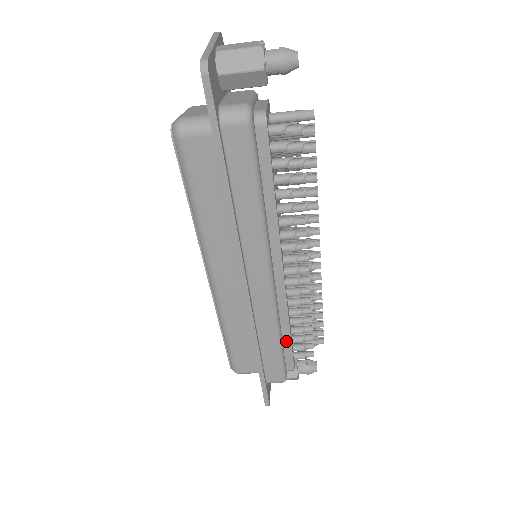
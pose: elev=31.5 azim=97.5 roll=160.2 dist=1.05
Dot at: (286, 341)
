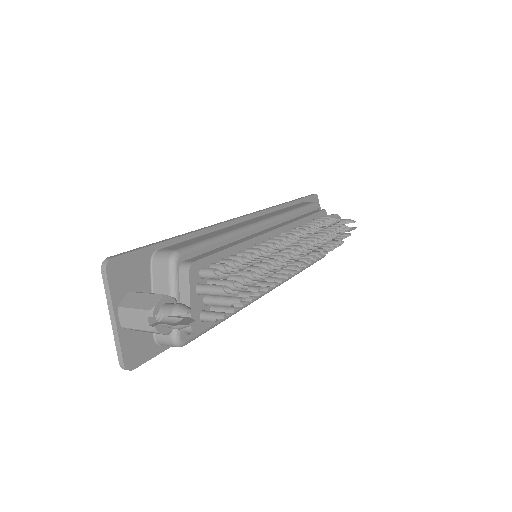
Dot at: occluded
